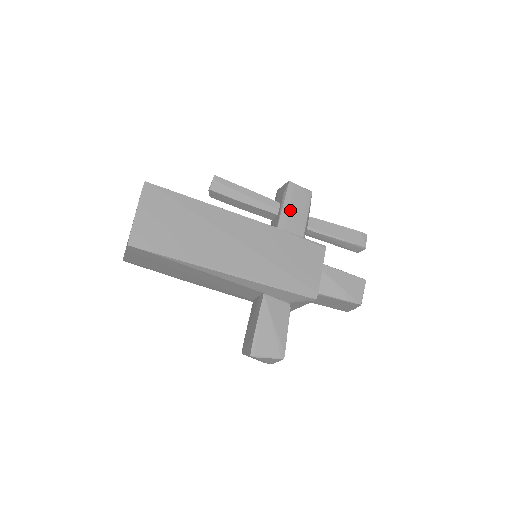
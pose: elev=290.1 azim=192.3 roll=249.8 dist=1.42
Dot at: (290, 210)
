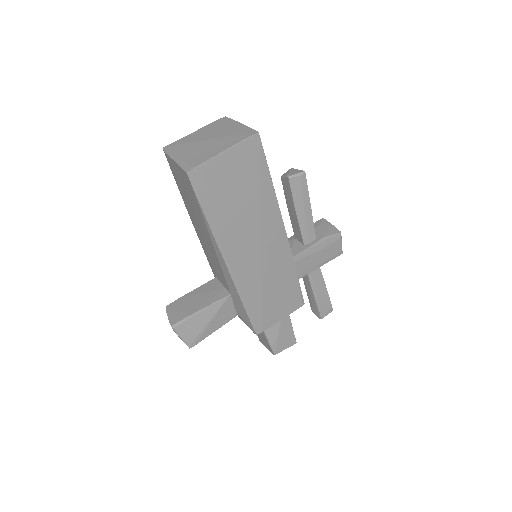
Dot at: (316, 253)
